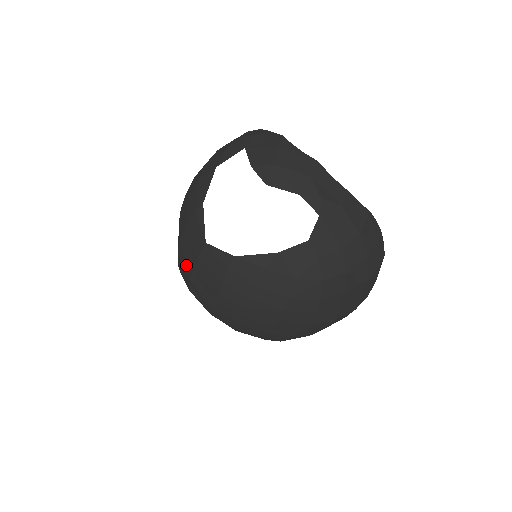
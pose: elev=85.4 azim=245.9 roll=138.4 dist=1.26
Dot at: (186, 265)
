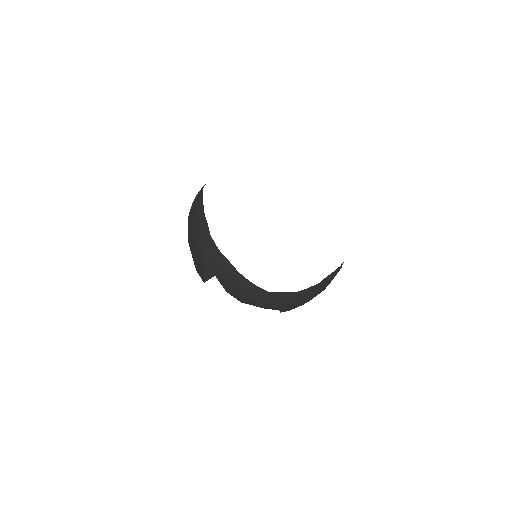
Dot at: occluded
